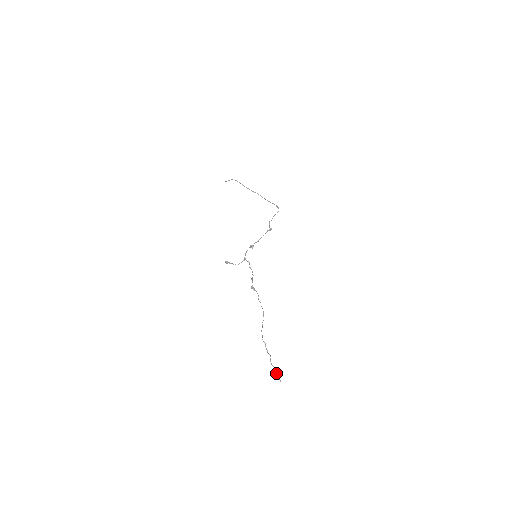
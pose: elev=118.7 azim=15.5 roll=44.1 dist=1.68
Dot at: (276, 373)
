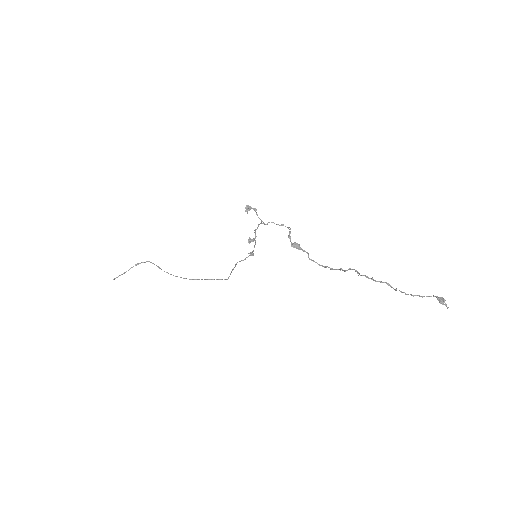
Dot at: occluded
